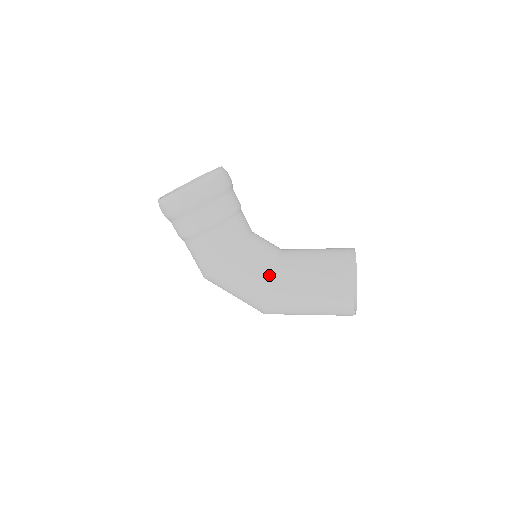
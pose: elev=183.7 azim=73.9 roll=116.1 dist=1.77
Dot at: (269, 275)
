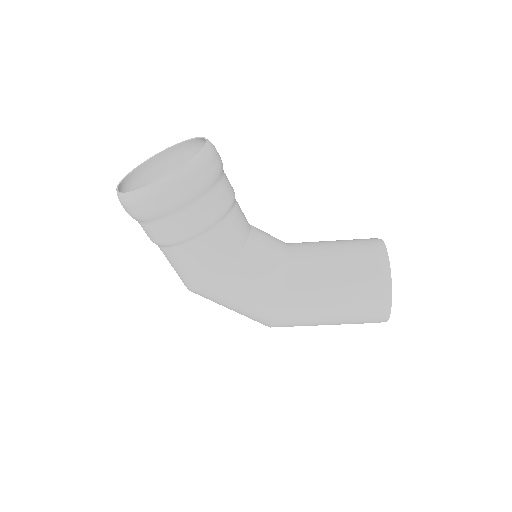
Dot at: (282, 285)
